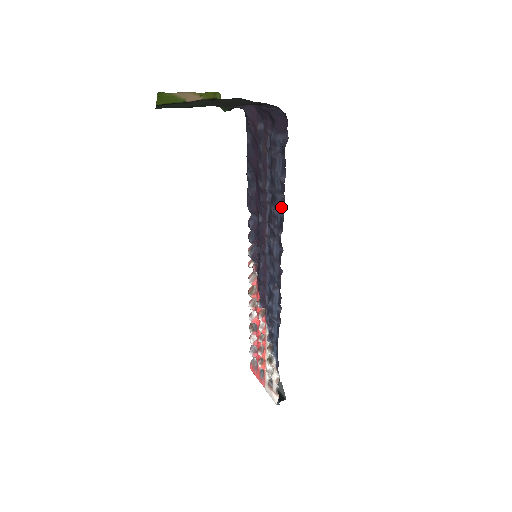
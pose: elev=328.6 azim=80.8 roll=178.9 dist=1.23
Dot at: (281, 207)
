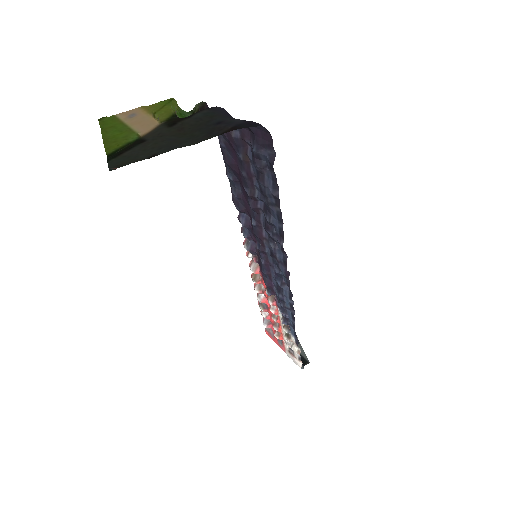
Dot at: (278, 219)
